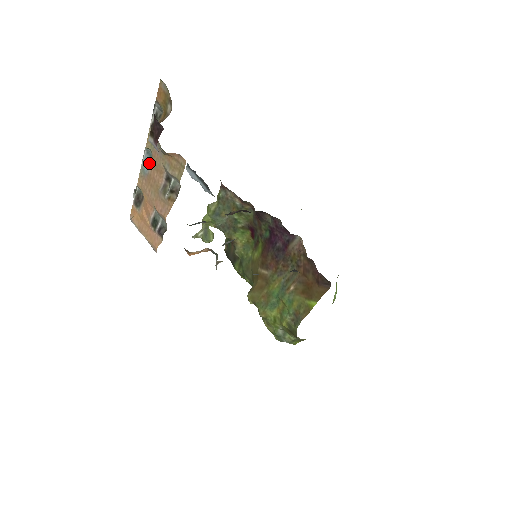
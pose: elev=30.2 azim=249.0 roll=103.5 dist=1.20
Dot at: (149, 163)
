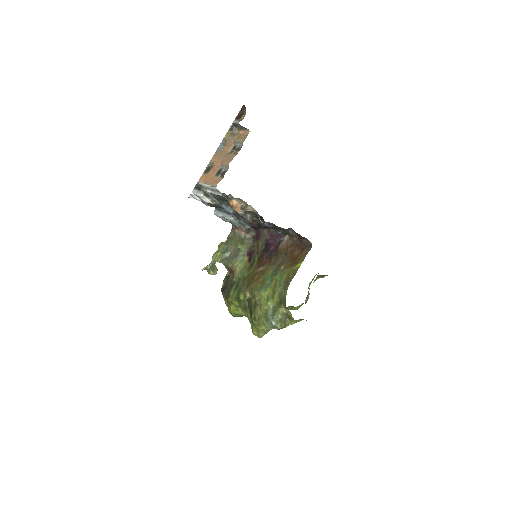
Dot at: (222, 147)
